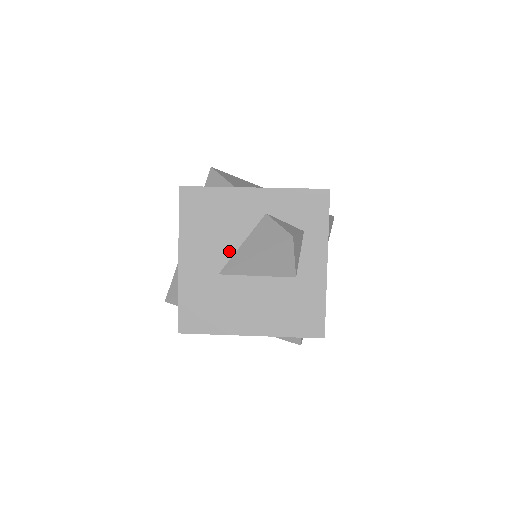
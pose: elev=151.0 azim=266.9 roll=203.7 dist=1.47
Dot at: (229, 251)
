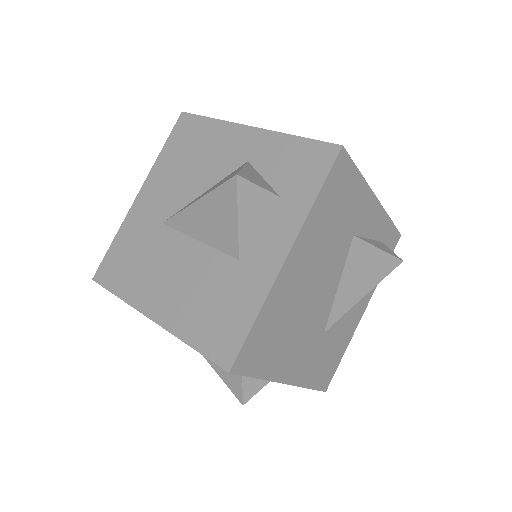
Dot at: (187, 198)
